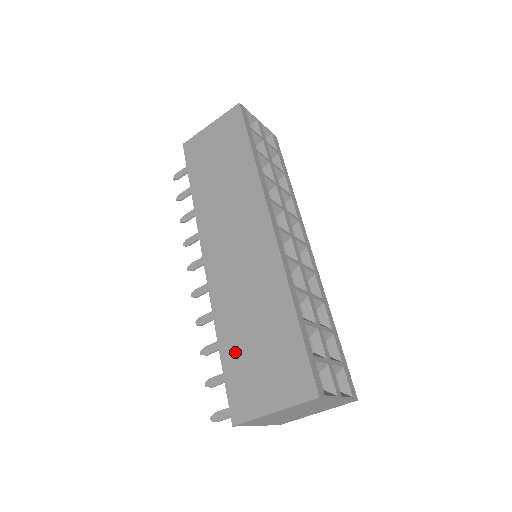
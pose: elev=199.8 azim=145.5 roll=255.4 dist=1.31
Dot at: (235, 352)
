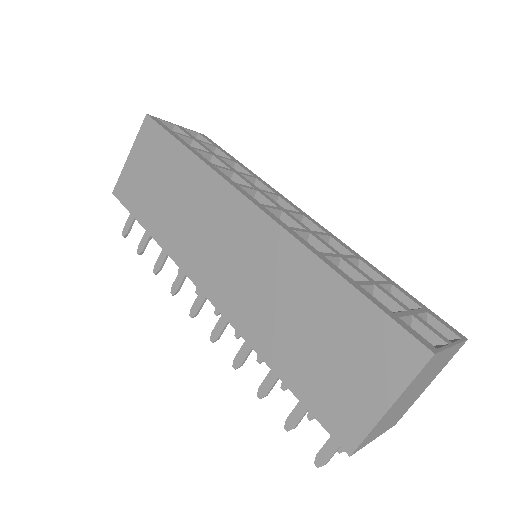
Dot at: (299, 368)
